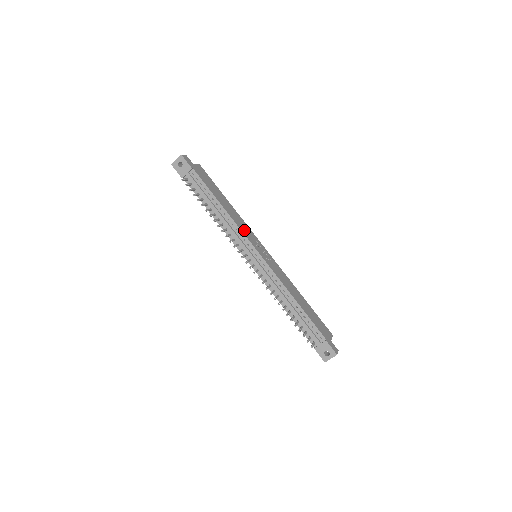
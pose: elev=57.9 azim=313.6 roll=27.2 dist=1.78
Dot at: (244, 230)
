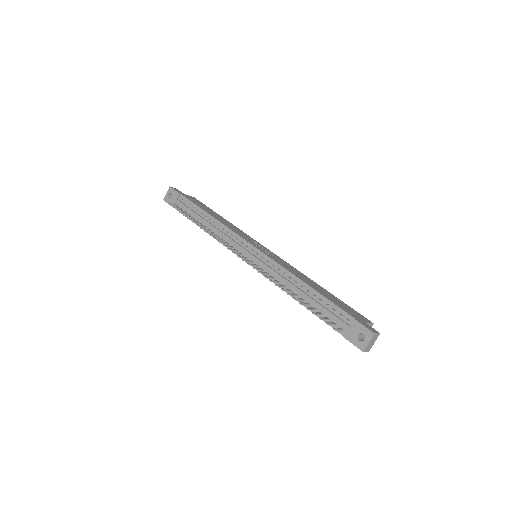
Dot at: (238, 232)
